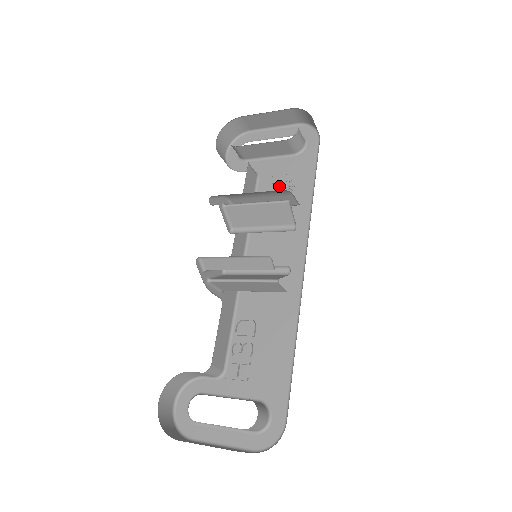
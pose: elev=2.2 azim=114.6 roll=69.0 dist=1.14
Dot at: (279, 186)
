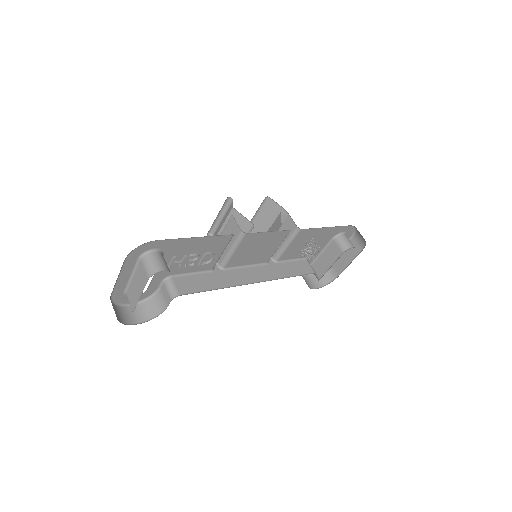
Dot at: occluded
